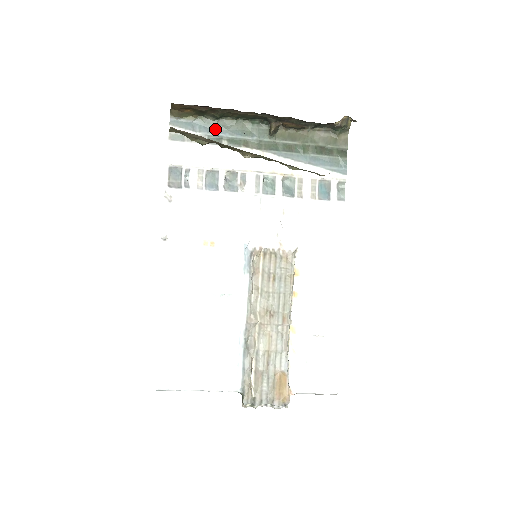
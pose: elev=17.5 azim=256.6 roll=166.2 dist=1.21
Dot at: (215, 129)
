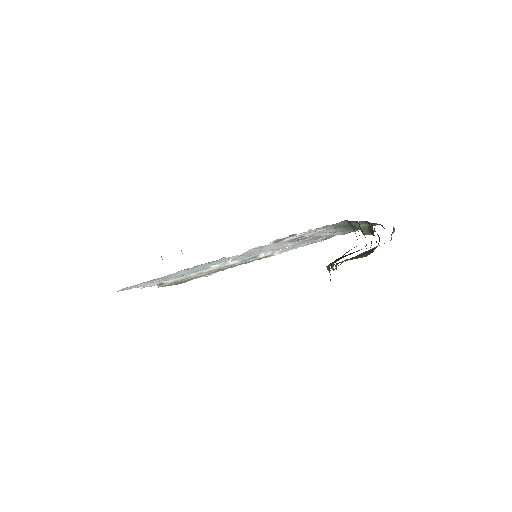
Dot at: occluded
